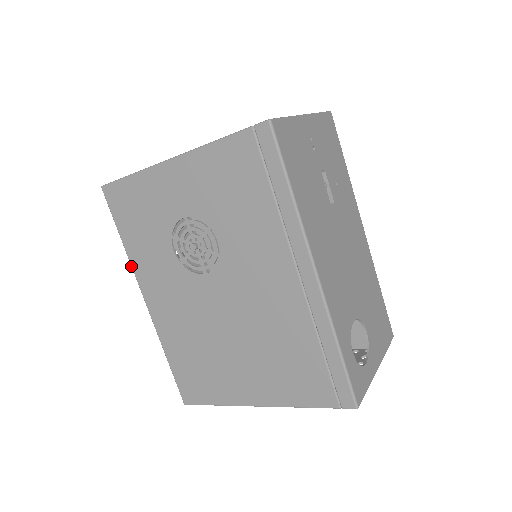
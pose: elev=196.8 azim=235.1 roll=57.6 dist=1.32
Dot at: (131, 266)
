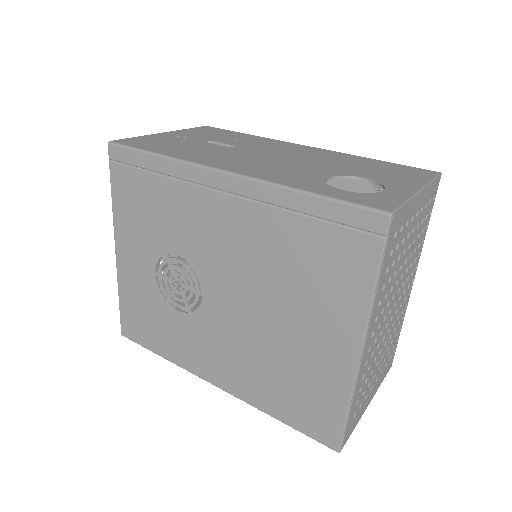
Dot at: occluded
